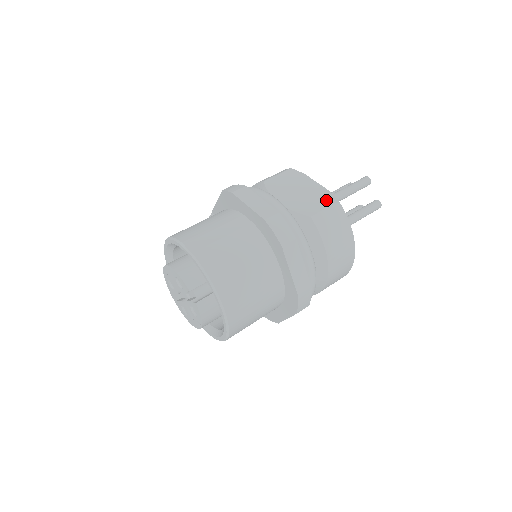
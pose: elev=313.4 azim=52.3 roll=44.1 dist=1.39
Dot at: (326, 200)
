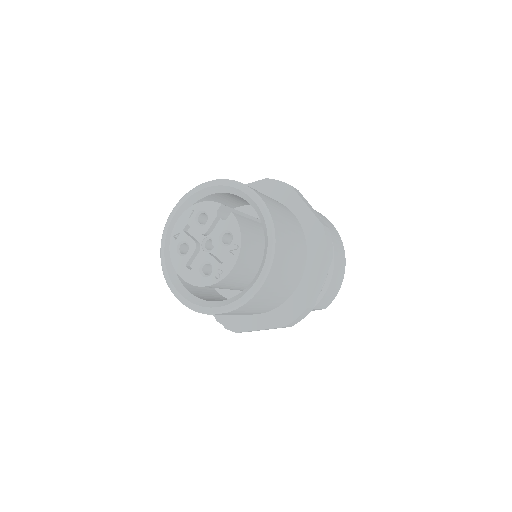
Dot at: occluded
